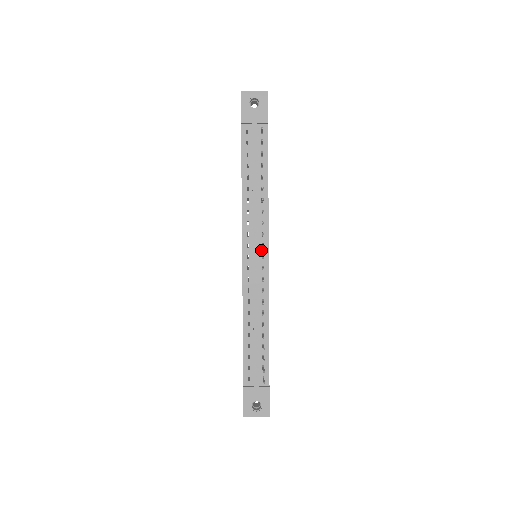
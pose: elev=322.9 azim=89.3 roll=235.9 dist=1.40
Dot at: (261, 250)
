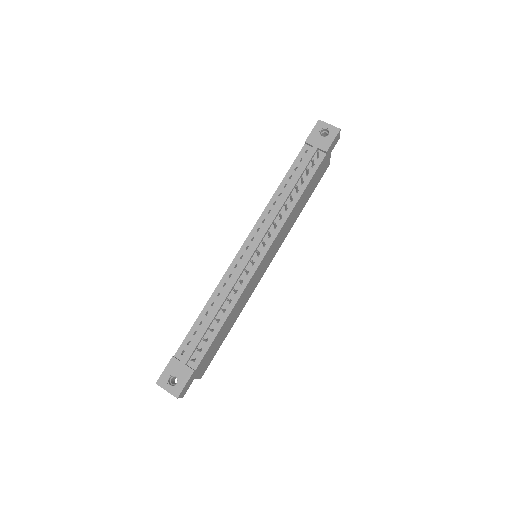
Dot at: (261, 248)
